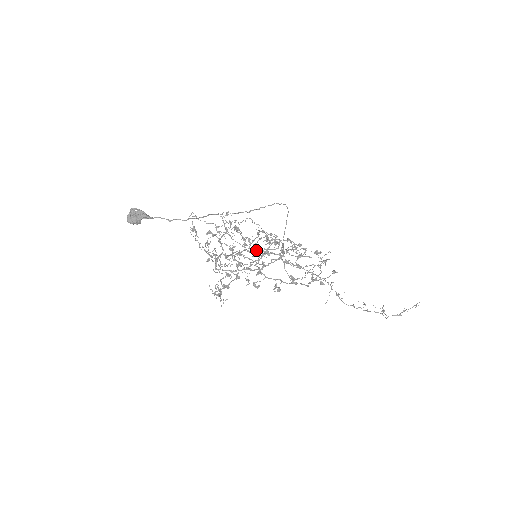
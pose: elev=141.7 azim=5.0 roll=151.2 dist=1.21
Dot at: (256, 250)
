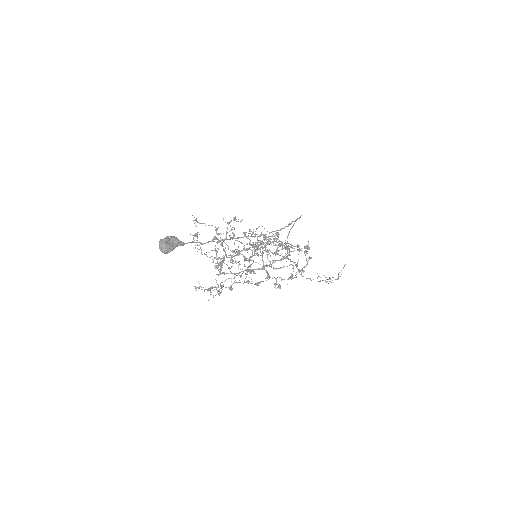
Dot at: (261, 253)
